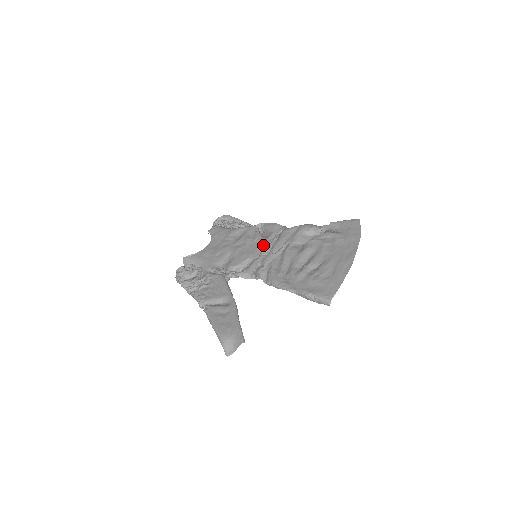
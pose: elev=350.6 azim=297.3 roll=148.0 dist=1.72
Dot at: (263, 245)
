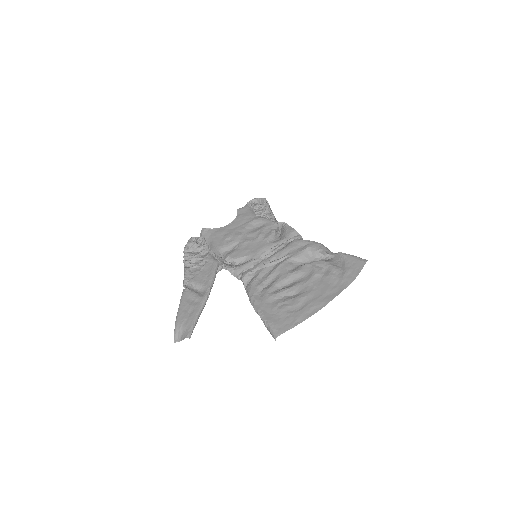
Dot at: (268, 248)
